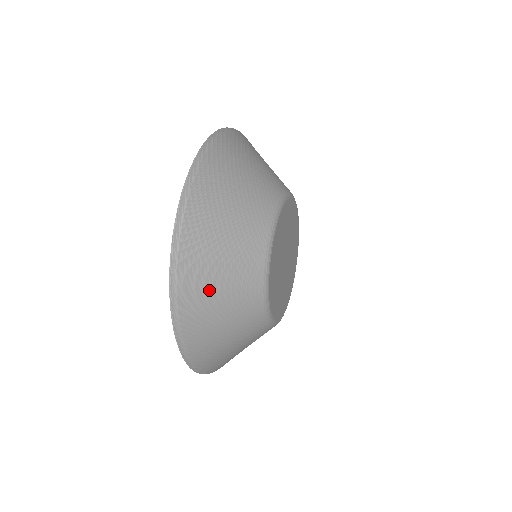
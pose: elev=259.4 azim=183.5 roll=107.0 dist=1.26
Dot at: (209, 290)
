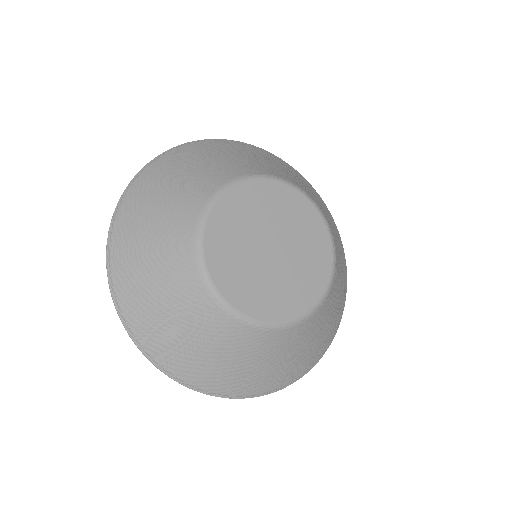
Dot at: (138, 242)
